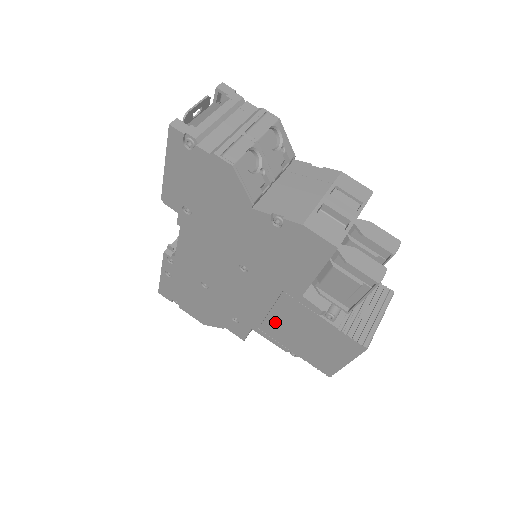
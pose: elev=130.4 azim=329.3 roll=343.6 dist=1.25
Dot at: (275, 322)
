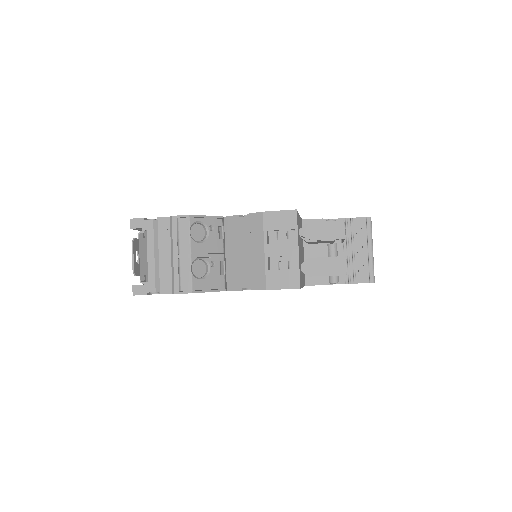
Dot at: occluded
